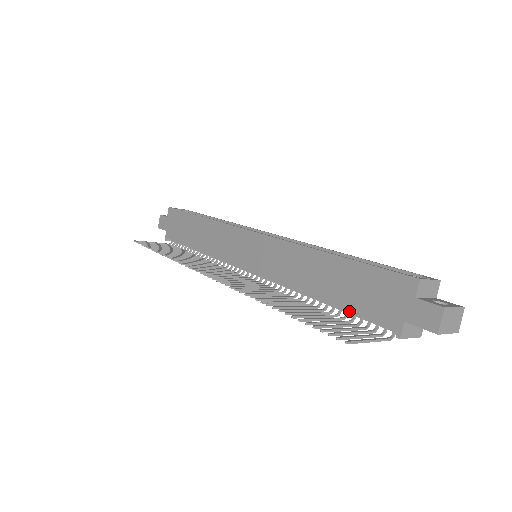
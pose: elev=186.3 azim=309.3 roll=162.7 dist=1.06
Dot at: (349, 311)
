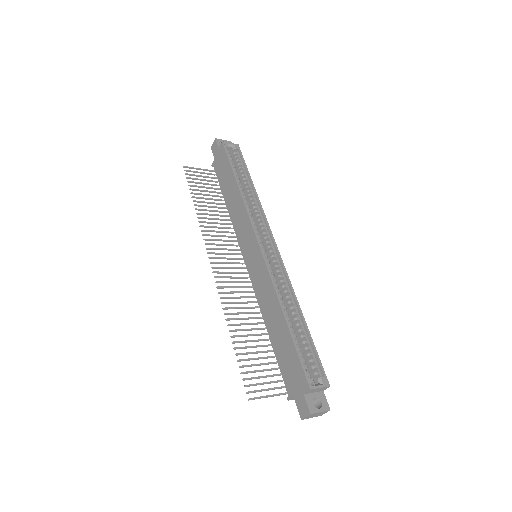
Dot at: (277, 359)
